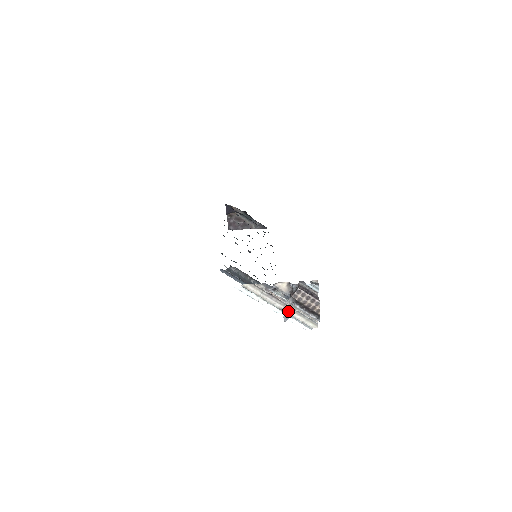
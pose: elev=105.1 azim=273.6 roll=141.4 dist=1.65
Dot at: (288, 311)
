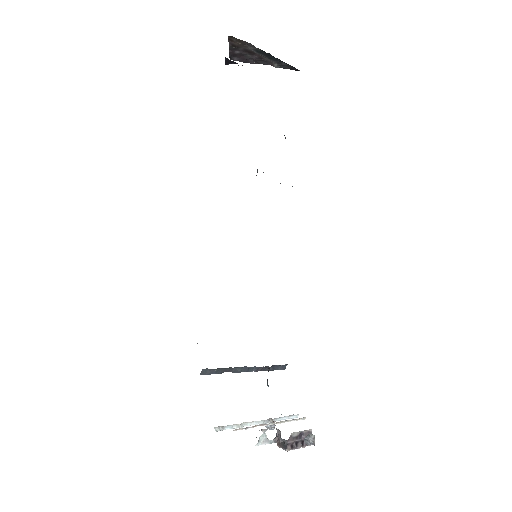
Dot at: occluded
